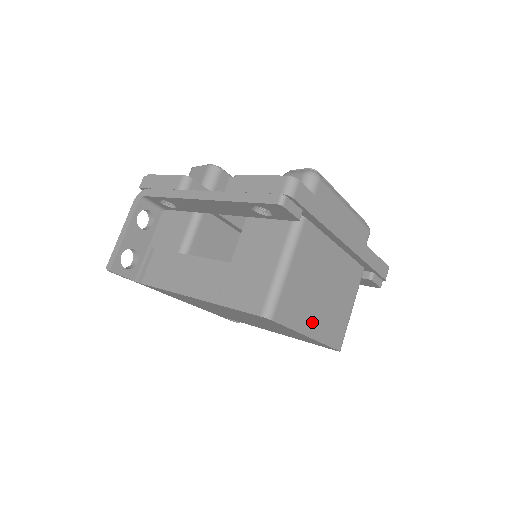
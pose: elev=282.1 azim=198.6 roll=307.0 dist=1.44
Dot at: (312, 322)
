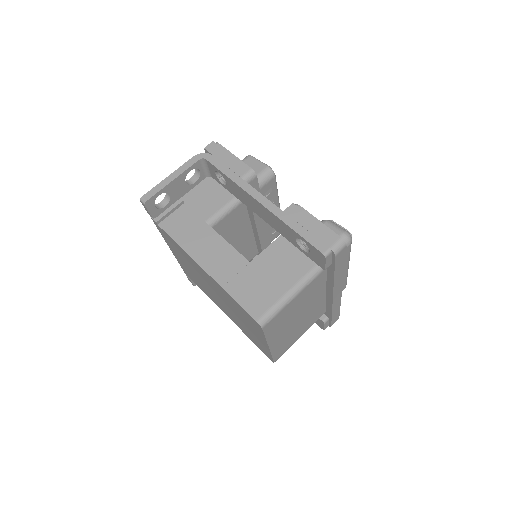
Dot at: (277, 338)
